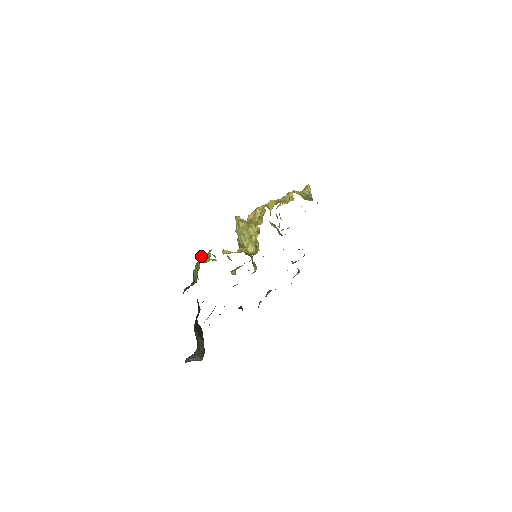
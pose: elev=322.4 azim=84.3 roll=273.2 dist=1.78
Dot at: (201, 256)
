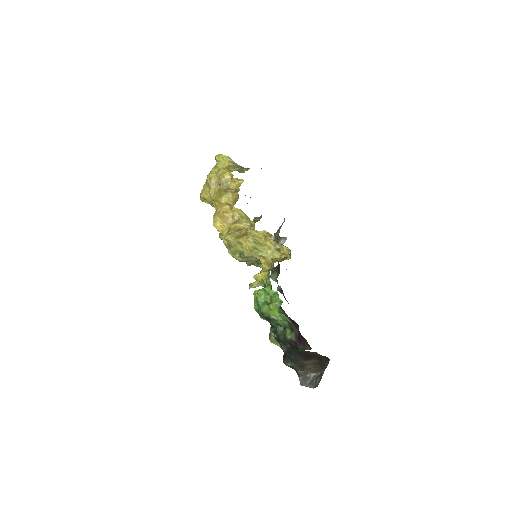
Dot at: (258, 299)
